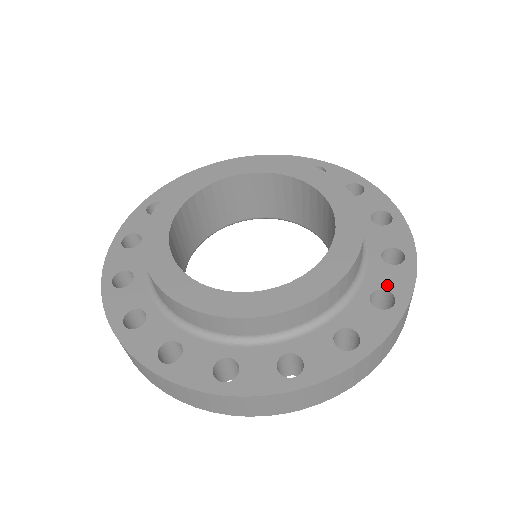
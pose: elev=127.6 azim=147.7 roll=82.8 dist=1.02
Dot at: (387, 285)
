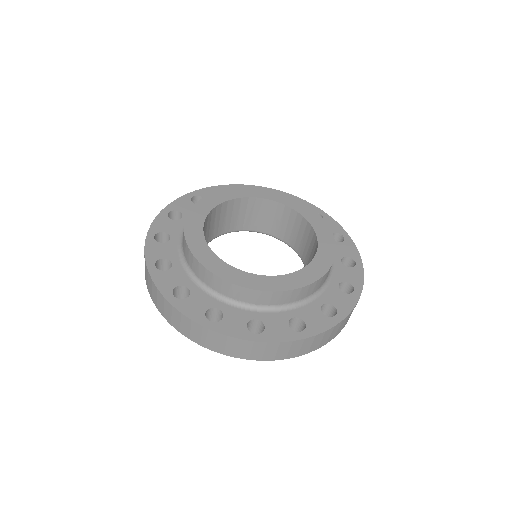
Dot at: occluded
